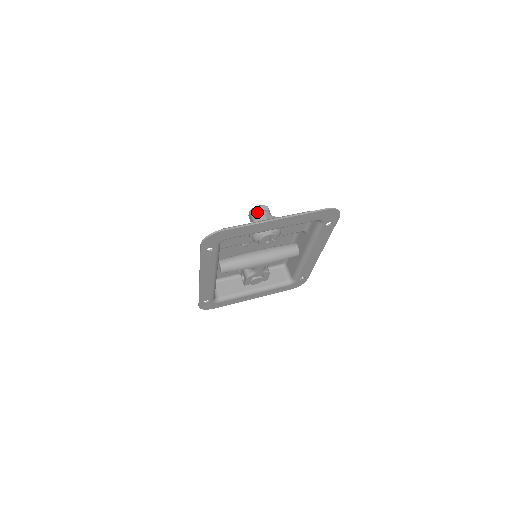
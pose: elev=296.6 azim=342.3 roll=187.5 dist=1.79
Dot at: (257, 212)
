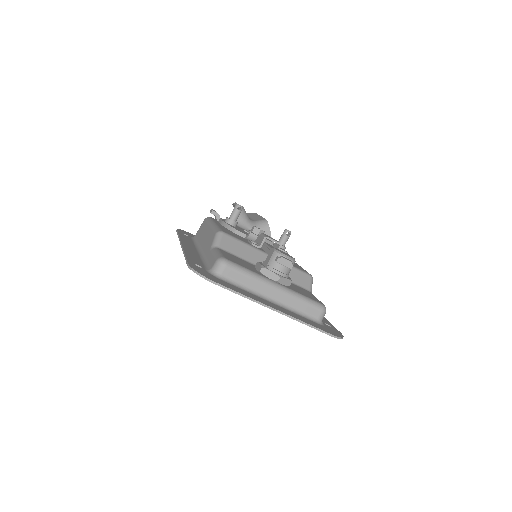
Dot at: (278, 262)
